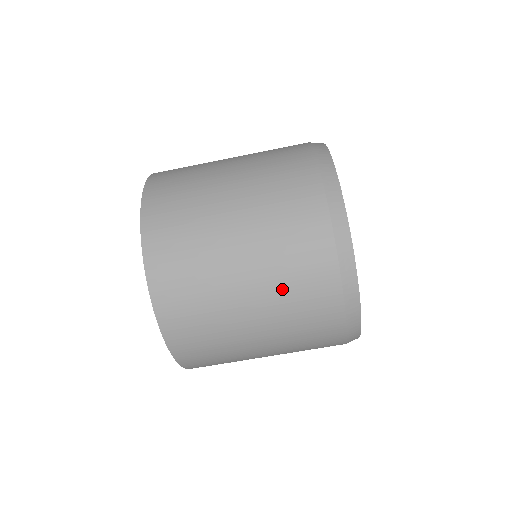
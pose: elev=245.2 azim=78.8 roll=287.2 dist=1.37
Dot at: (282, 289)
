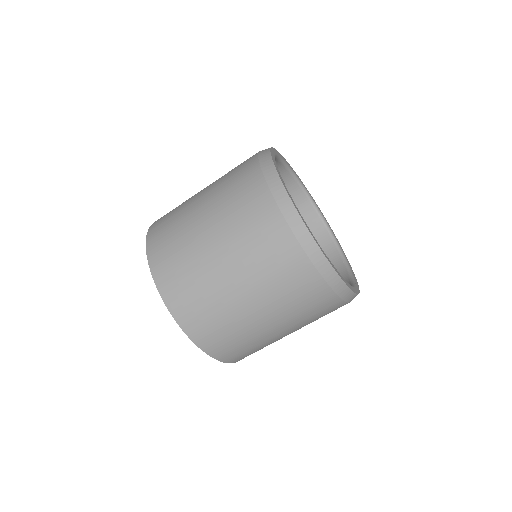
Dot at: (232, 219)
